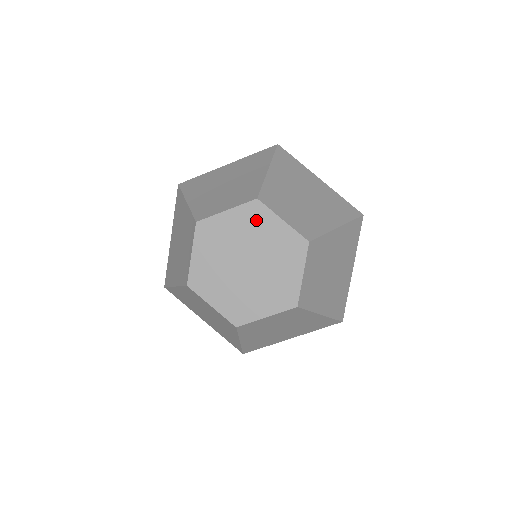
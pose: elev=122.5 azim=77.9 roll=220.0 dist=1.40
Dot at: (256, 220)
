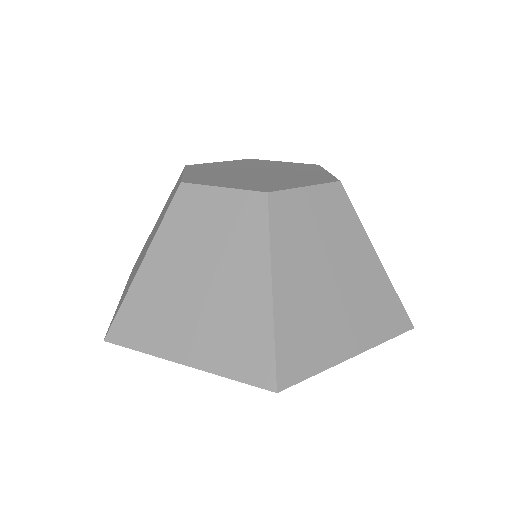
Dot at: (255, 163)
